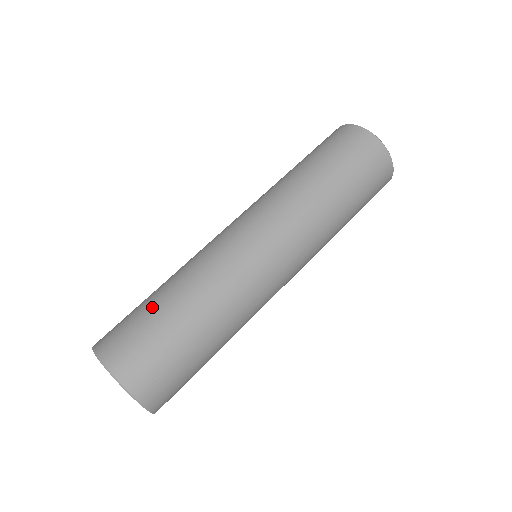
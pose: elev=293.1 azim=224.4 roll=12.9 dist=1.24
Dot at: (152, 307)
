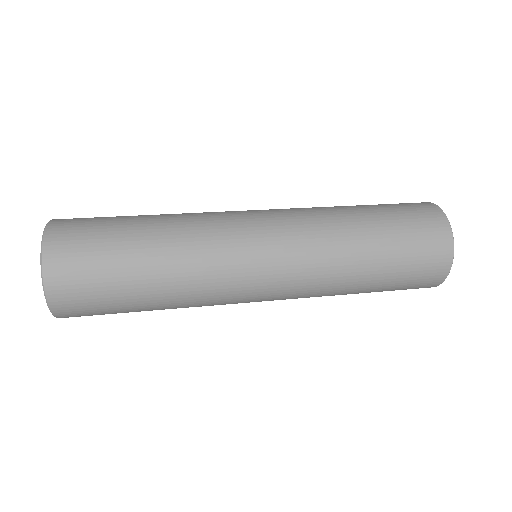
Dot at: (125, 220)
